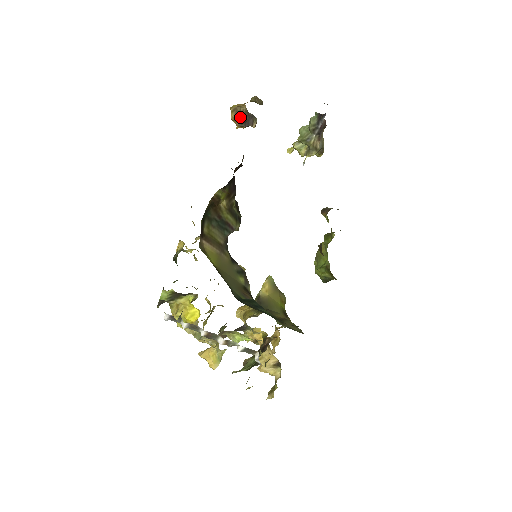
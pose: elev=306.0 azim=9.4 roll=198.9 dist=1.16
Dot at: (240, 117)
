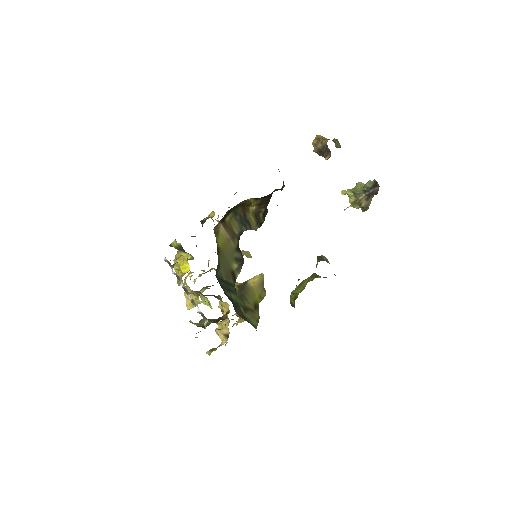
Dot at: (319, 146)
